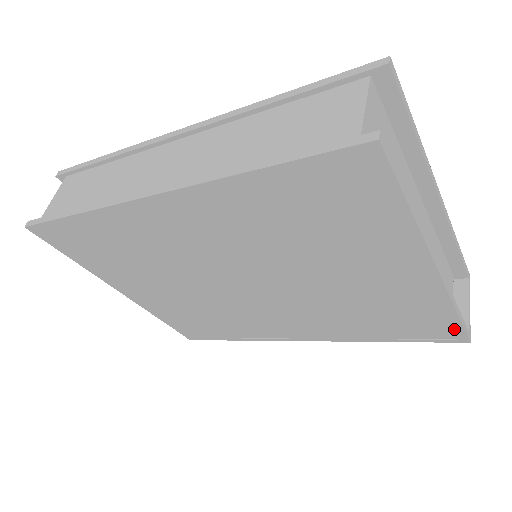
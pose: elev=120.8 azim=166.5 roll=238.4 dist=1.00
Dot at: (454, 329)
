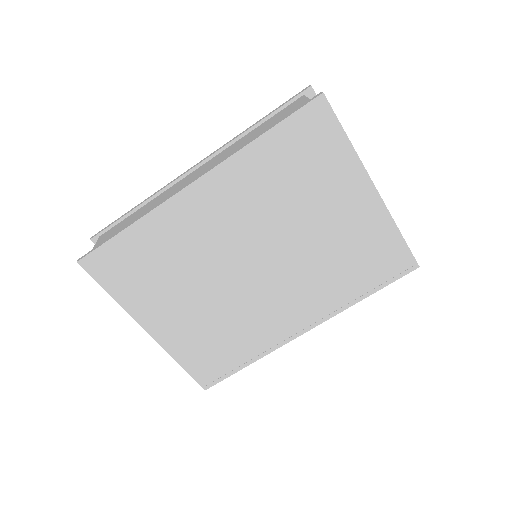
Dot at: (405, 255)
